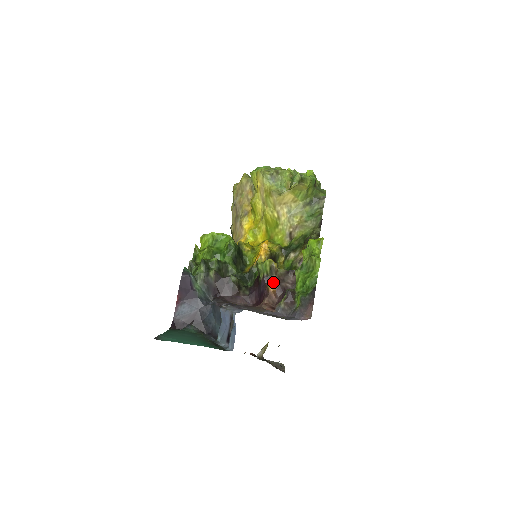
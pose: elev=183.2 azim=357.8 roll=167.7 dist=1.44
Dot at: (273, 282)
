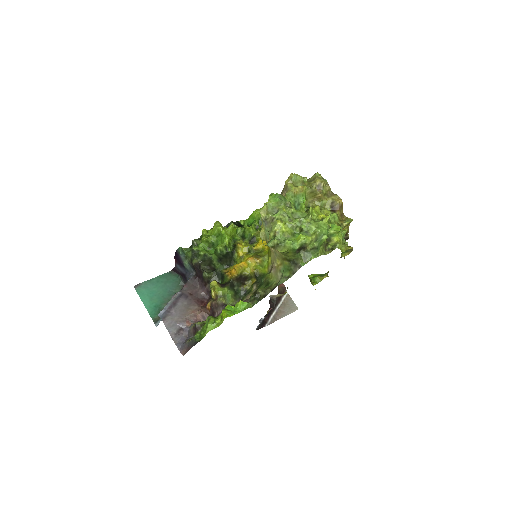
Dot at: (211, 303)
